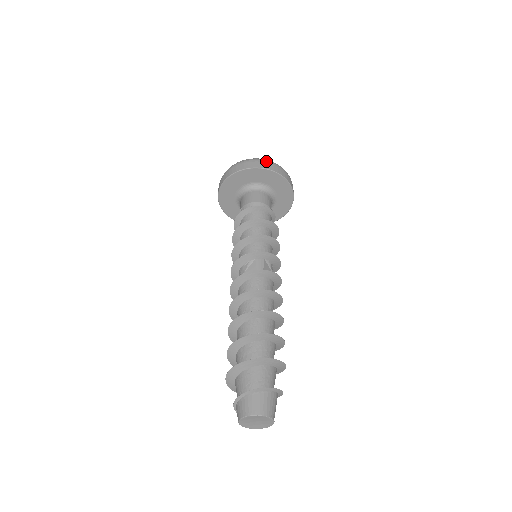
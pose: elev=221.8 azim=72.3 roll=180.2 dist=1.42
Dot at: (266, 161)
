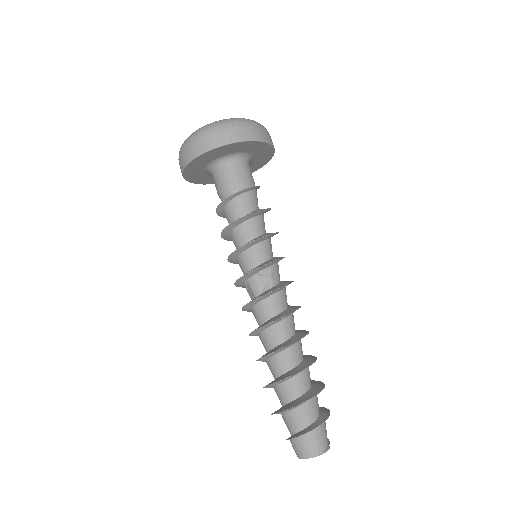
Dot at: (191, 143)
